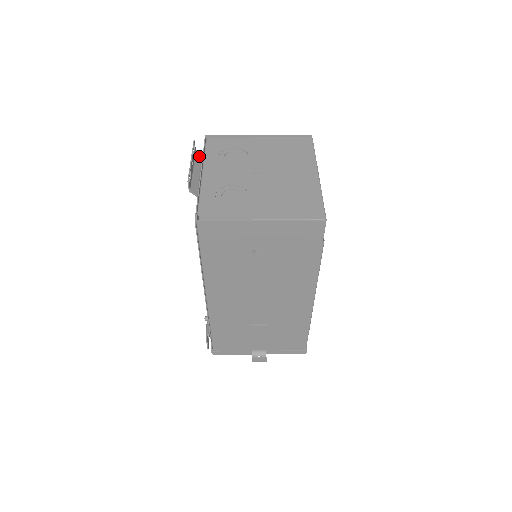
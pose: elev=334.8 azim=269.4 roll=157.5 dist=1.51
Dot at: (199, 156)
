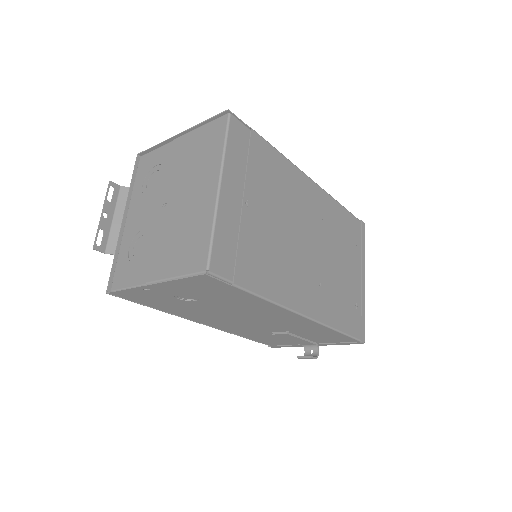
Dot at: (125, 193)
